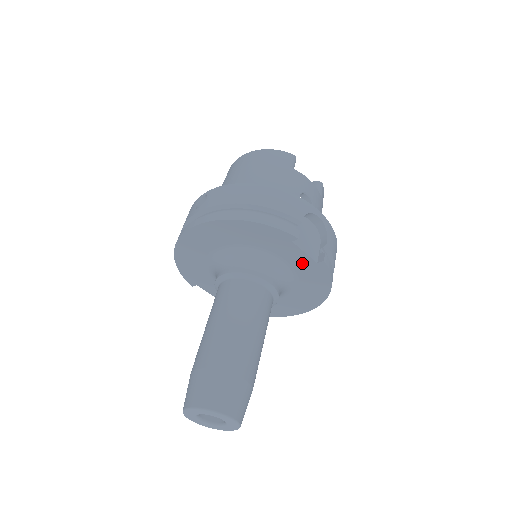
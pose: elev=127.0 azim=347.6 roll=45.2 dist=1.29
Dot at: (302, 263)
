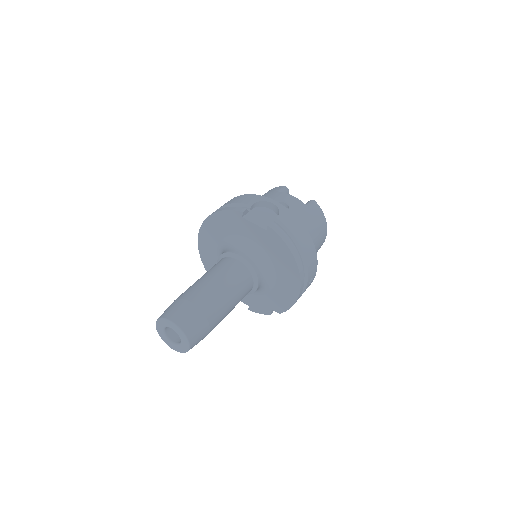
Dot at: (260, 235)
